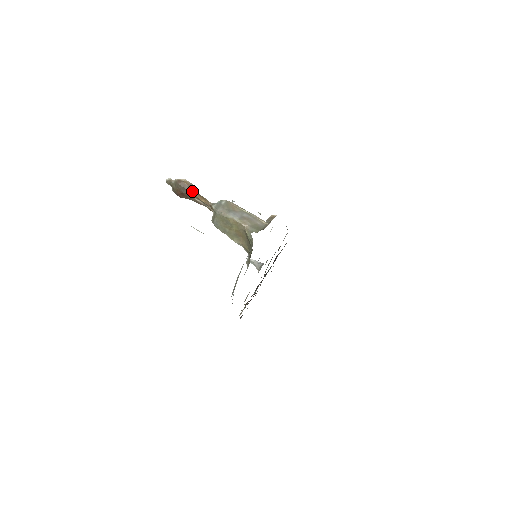
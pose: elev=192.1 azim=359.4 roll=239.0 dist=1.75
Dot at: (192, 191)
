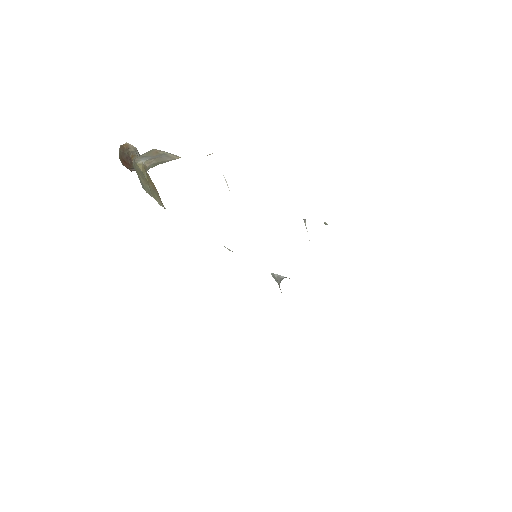
Dot at: (129, 153)
